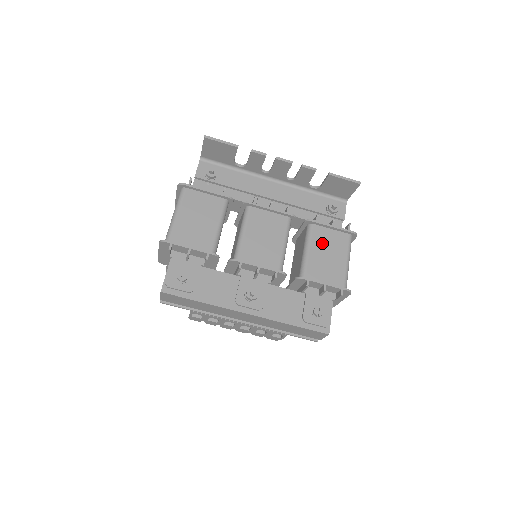
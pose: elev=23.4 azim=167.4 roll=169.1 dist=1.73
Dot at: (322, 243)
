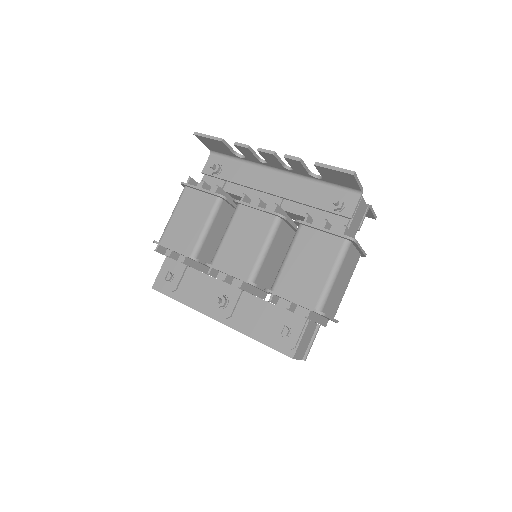
Dot at: (306, 249)
